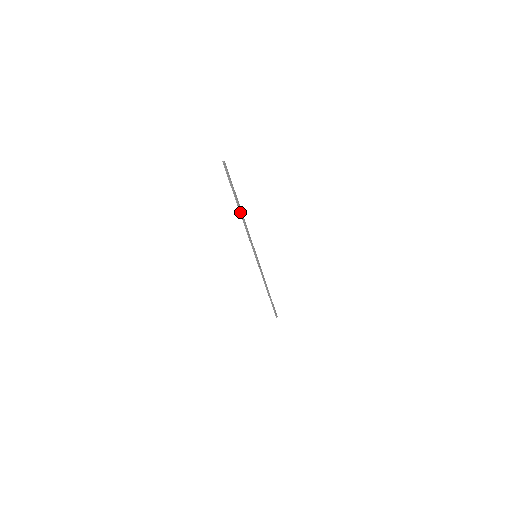
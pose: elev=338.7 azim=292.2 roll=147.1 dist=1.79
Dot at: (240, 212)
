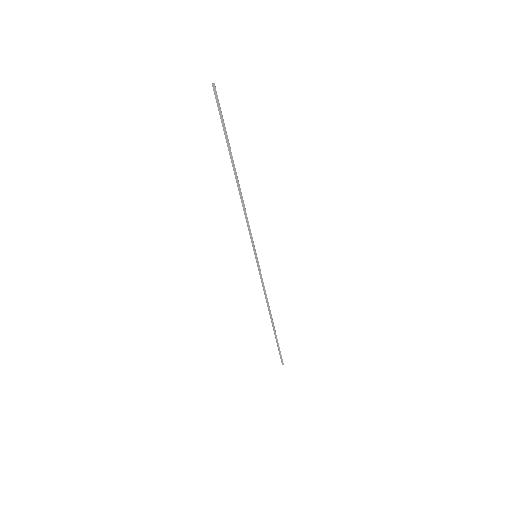
Dot at: (235, 176)
